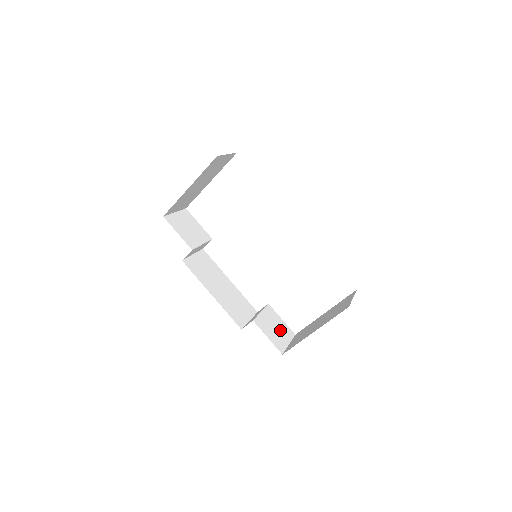
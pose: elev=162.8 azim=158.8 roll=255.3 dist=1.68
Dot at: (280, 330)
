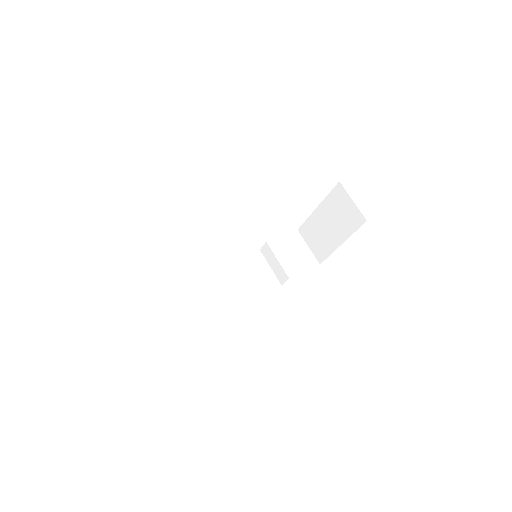
Dot at: (295, 248)
